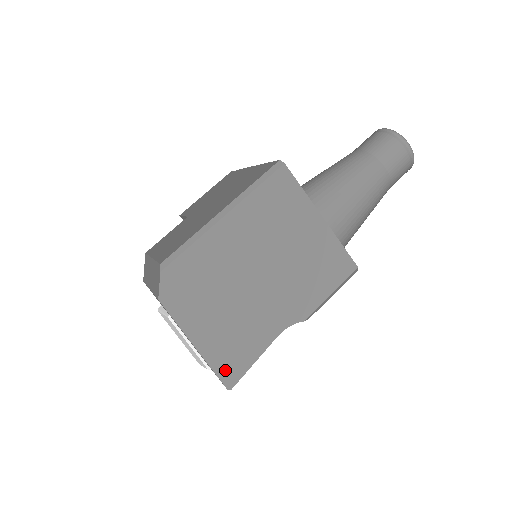
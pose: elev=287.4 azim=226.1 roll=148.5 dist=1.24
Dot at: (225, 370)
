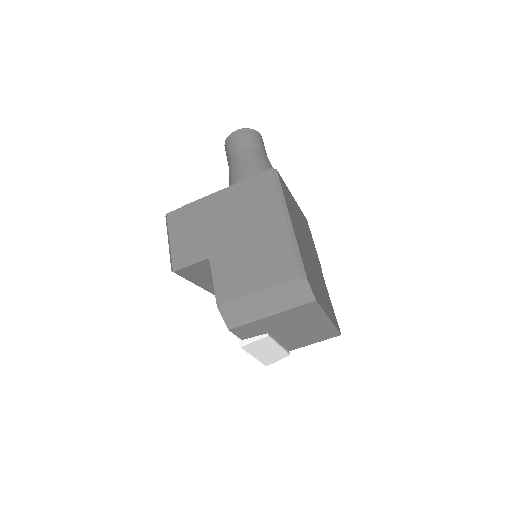
Dot at: (336, 324)
